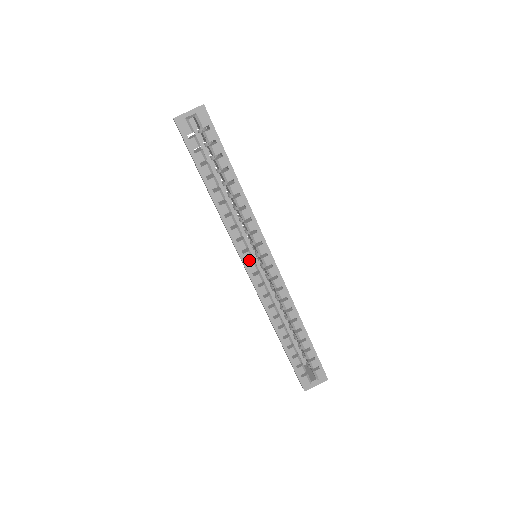
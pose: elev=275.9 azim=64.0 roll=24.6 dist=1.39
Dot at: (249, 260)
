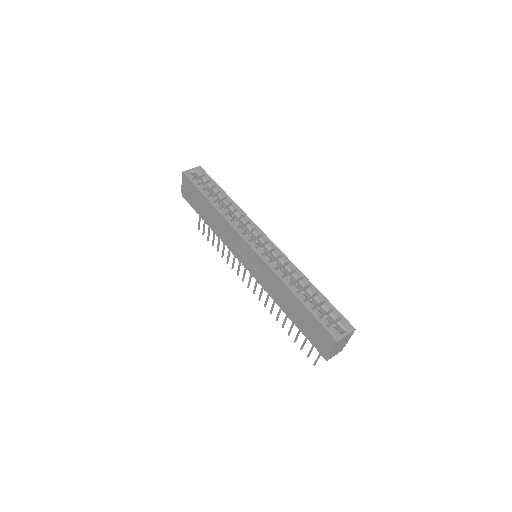
Dot at: (249, 239)
